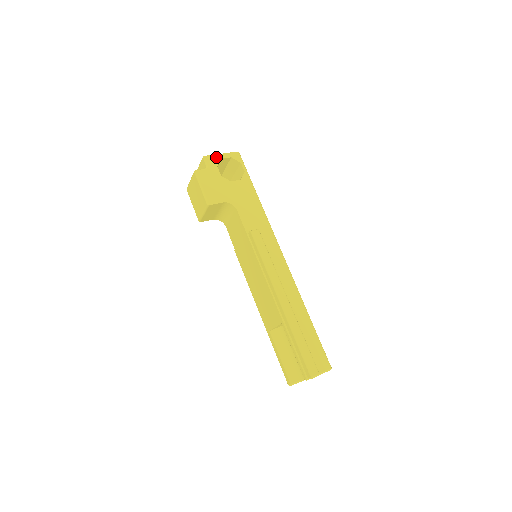
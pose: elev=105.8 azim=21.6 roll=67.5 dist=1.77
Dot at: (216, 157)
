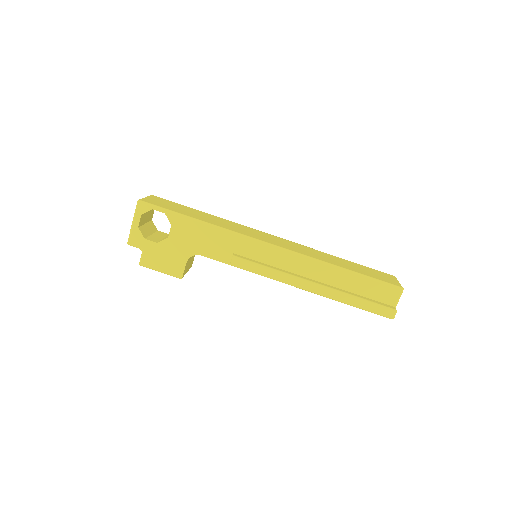
Dot at: (134, 232)
